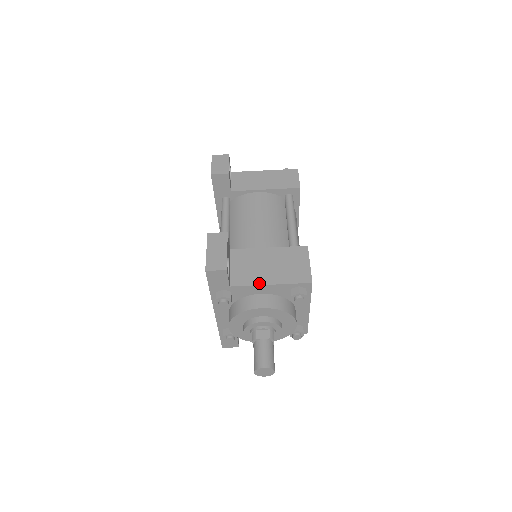
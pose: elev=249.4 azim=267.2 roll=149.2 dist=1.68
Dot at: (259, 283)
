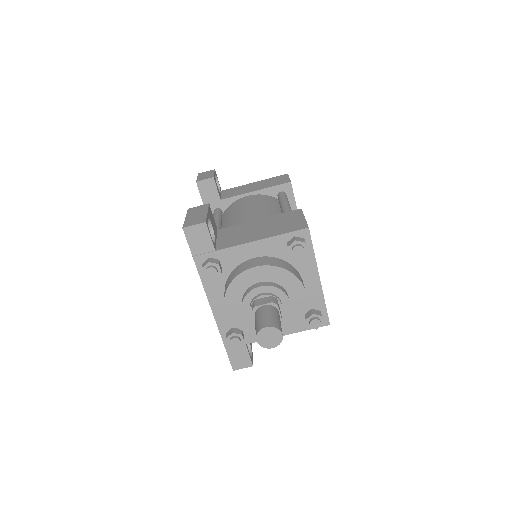
Dot at: (248, 241)
